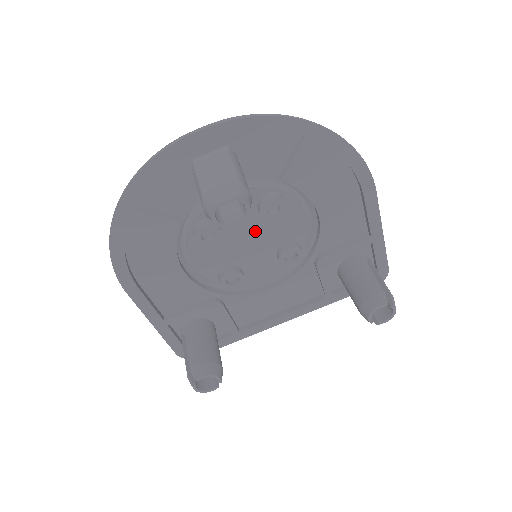
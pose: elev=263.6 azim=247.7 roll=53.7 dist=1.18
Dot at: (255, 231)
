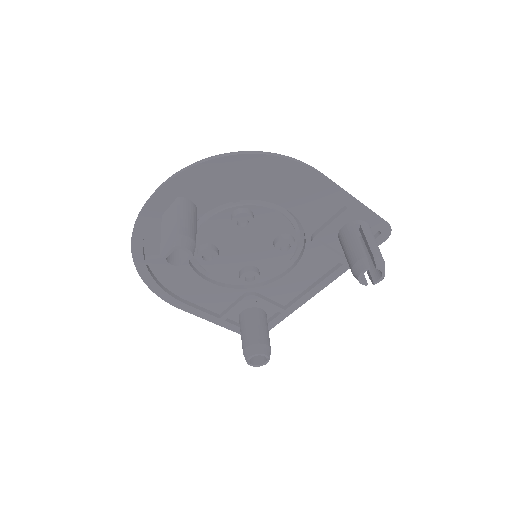
Dot at: (245, 239)
